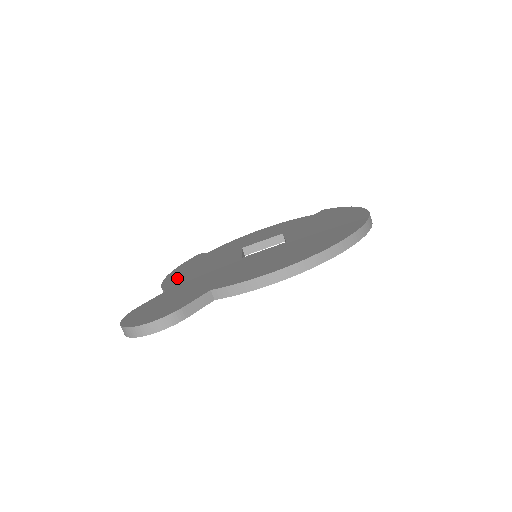
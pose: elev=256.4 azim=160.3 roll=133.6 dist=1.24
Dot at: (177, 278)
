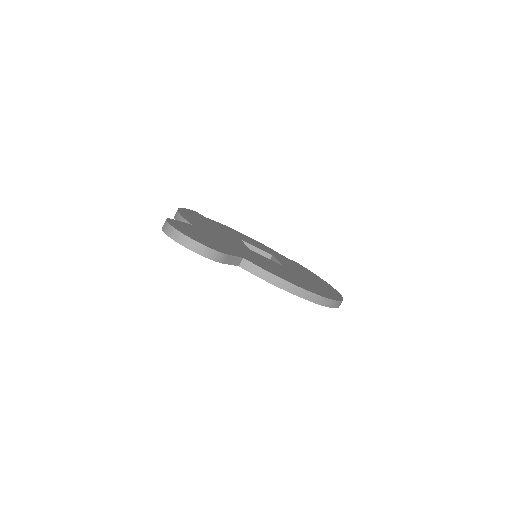
Dot at: (194, 220)
